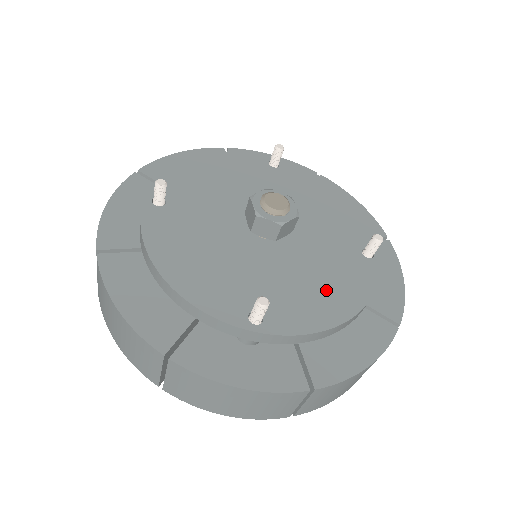
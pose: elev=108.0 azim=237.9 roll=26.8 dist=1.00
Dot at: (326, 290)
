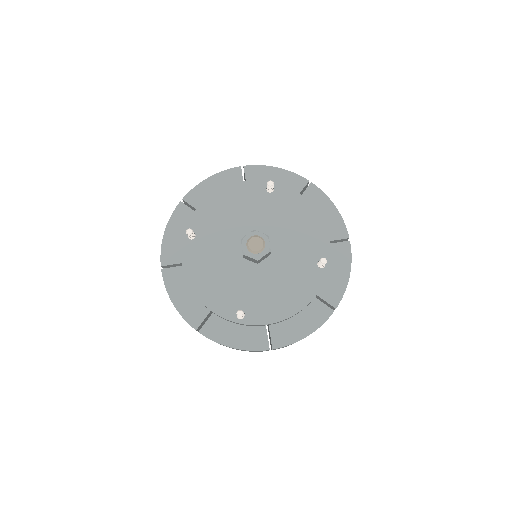
Dot at: (286, 294)
